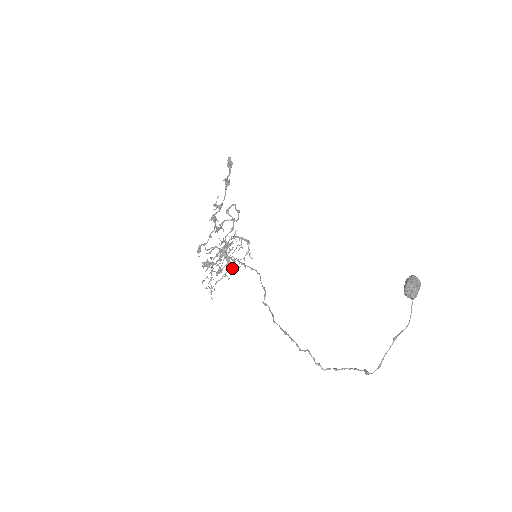
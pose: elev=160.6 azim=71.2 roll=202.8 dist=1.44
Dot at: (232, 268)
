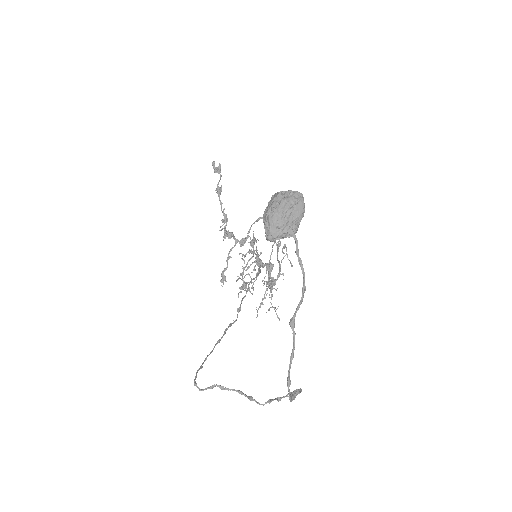
Dot at: (277, 275)
